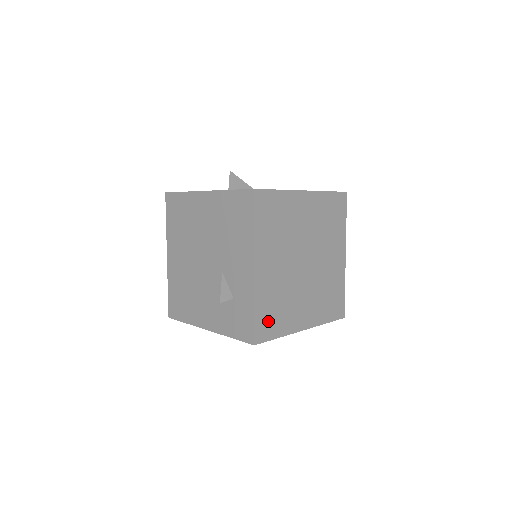
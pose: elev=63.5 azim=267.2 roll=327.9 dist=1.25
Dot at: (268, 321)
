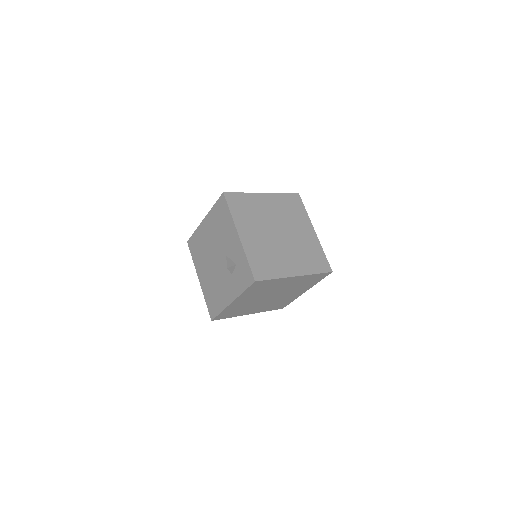
Dot at: (261, 267)
